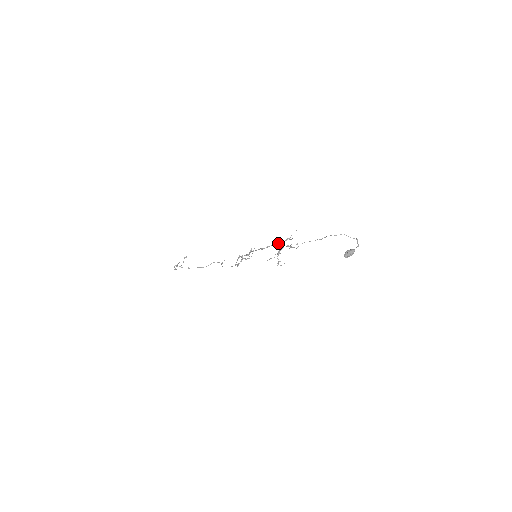
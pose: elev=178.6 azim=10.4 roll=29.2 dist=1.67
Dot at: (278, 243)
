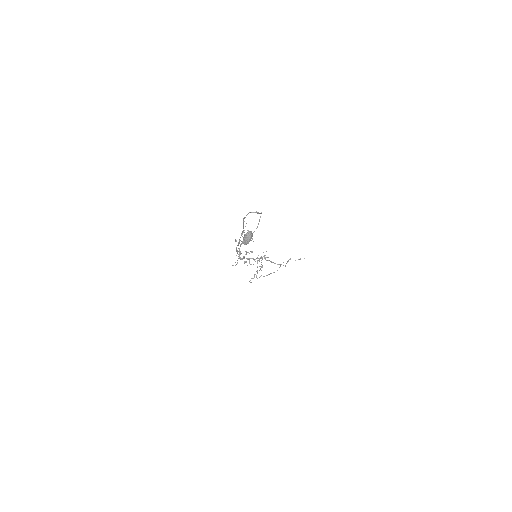
Dot at: occluded
